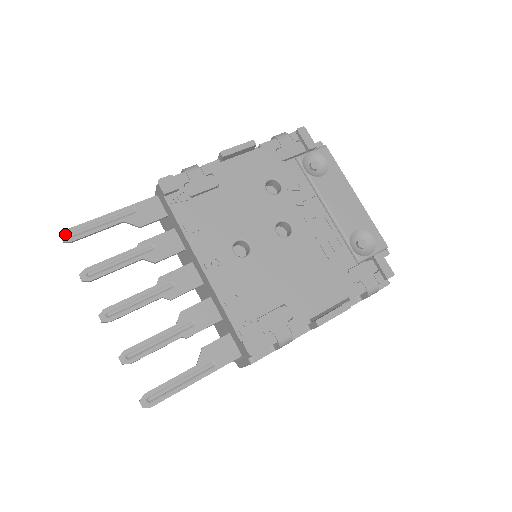
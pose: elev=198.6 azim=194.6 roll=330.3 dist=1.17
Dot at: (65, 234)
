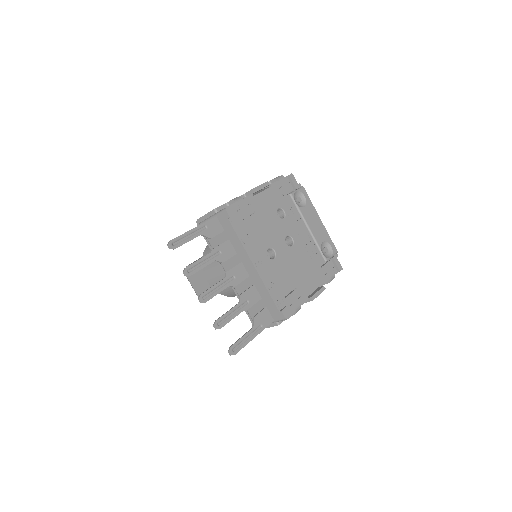
Dot at: (171, 243)
